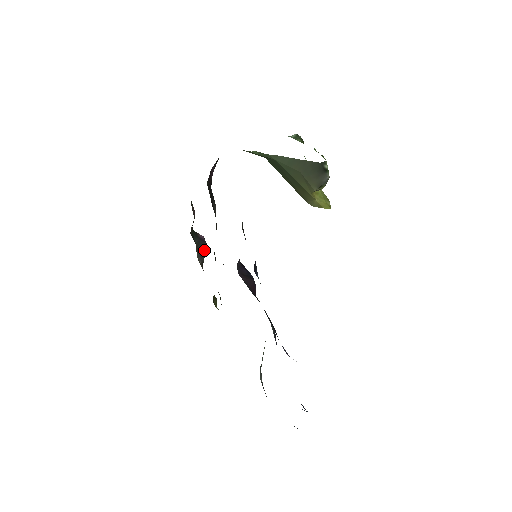
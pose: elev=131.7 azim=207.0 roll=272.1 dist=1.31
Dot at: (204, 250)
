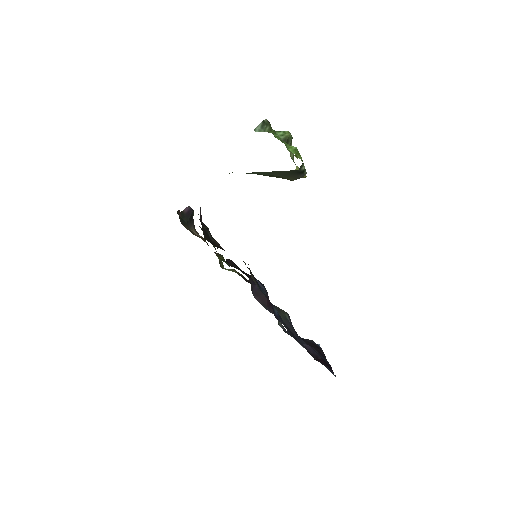
Dot at: (192, 217)
